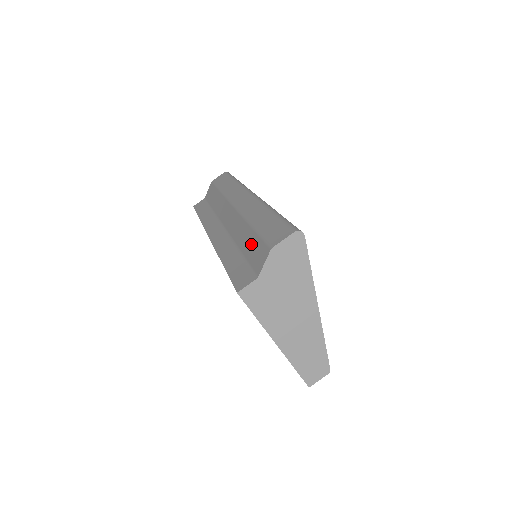
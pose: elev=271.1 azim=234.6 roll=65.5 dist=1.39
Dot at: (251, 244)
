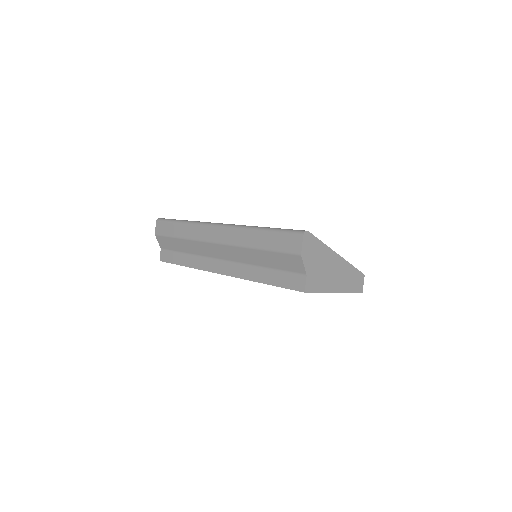
Dot at: (274, 260)
